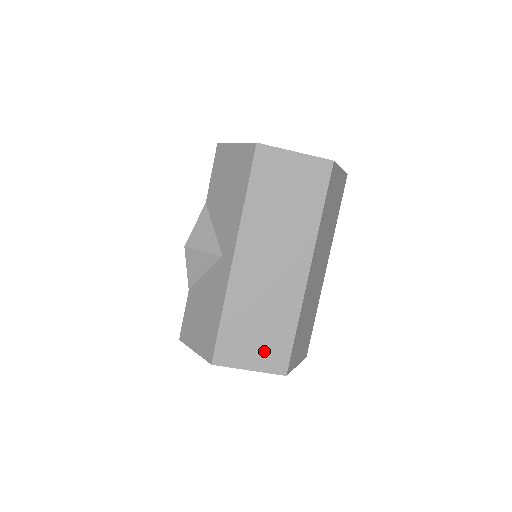
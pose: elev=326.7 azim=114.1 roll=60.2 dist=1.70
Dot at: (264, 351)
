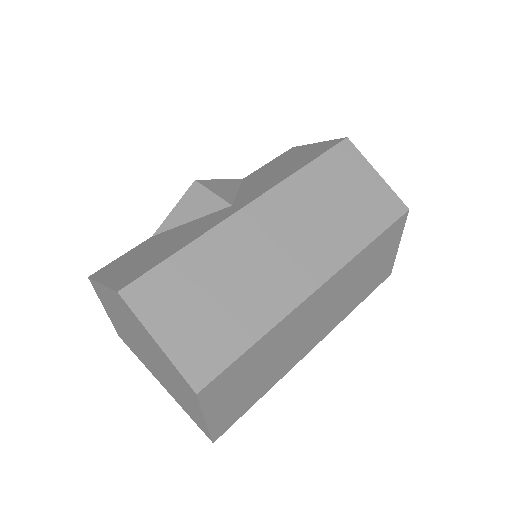
Dot at: (196, 334)
